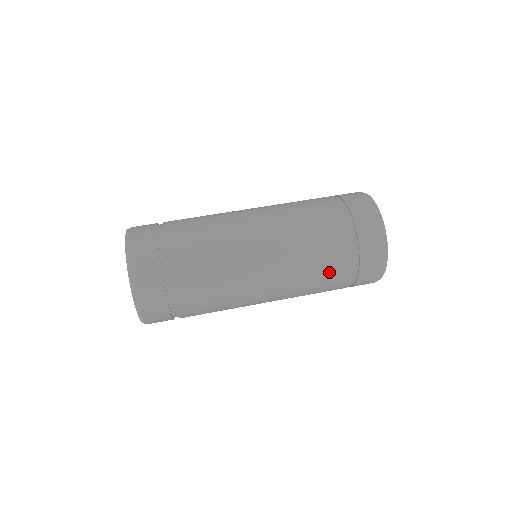
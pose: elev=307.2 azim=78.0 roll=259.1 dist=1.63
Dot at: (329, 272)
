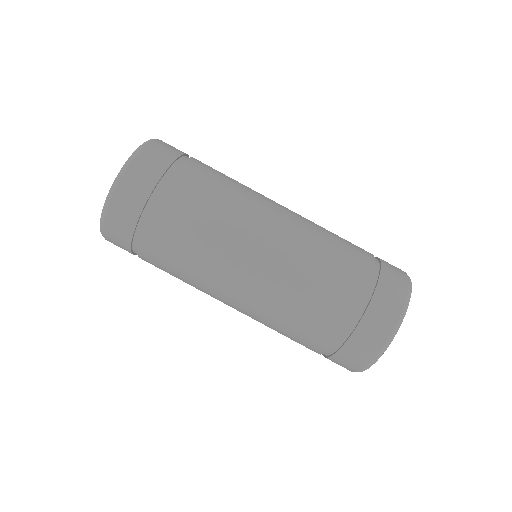
Dot at: (293, 340)
